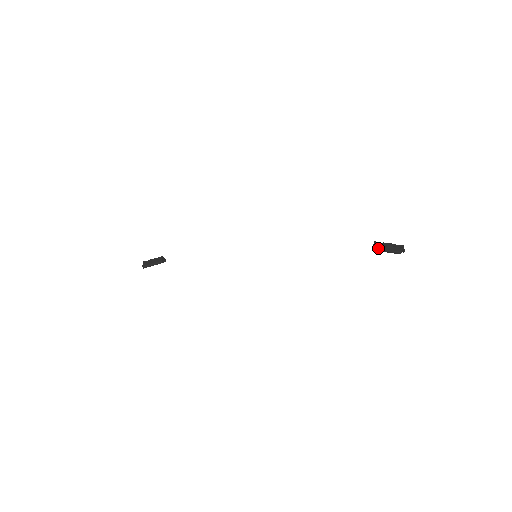
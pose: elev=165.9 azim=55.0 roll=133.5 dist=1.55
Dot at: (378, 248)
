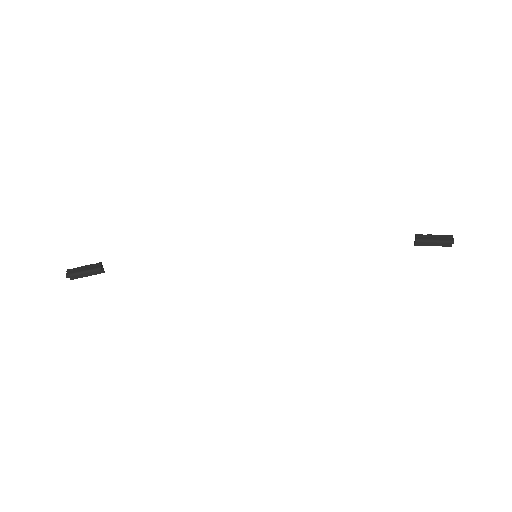
Dot at: (424, 239)
